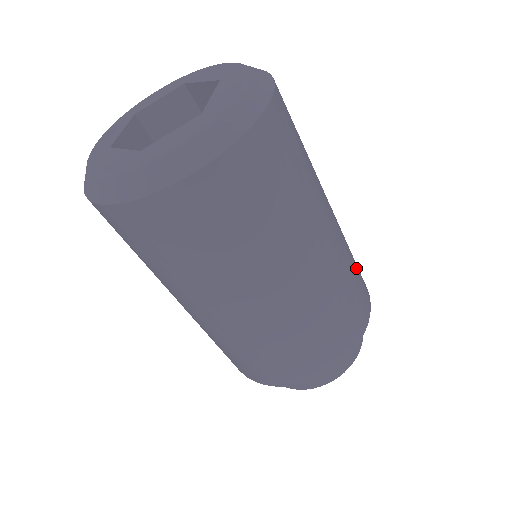
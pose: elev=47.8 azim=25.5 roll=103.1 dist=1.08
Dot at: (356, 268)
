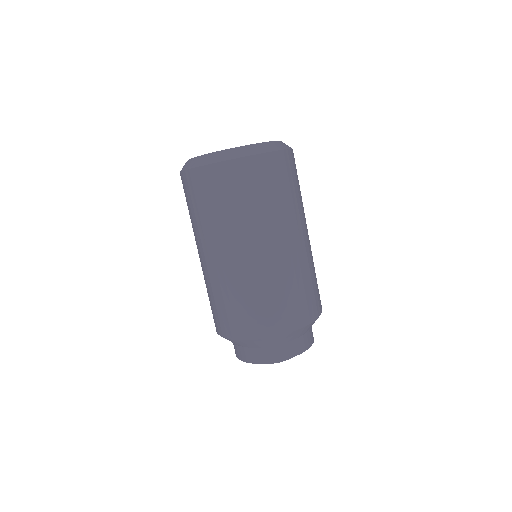
Dot at: occluded
